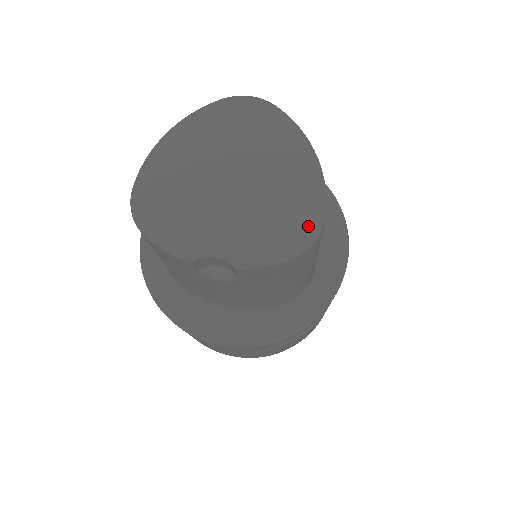
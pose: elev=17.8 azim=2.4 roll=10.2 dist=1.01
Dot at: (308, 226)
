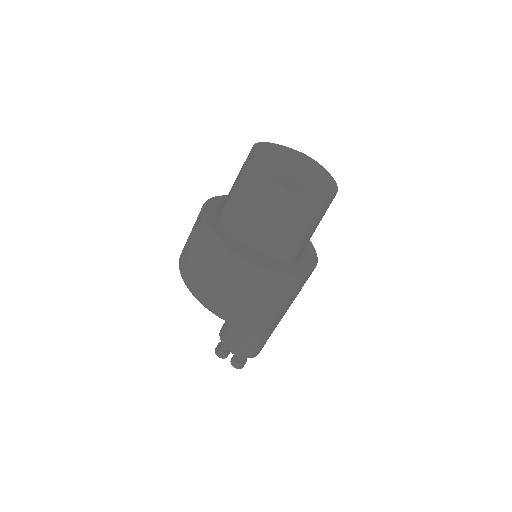
Dot at: (330, 190)
